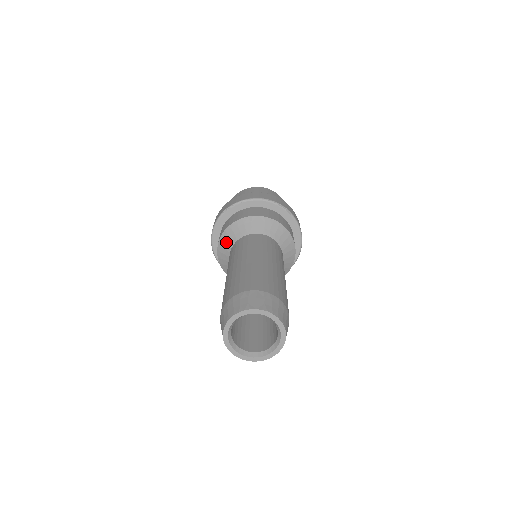
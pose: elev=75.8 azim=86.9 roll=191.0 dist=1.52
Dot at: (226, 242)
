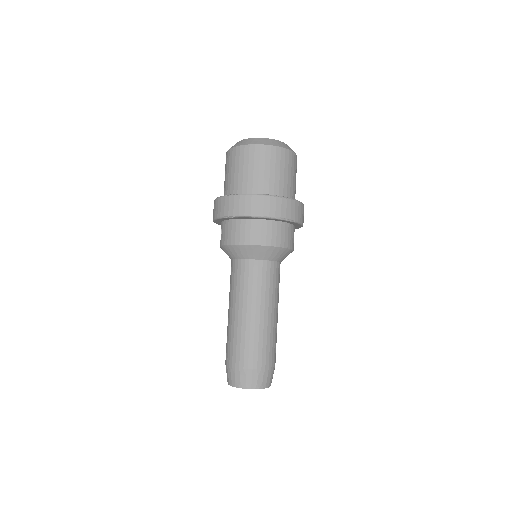
Dot at: (228, 253)
